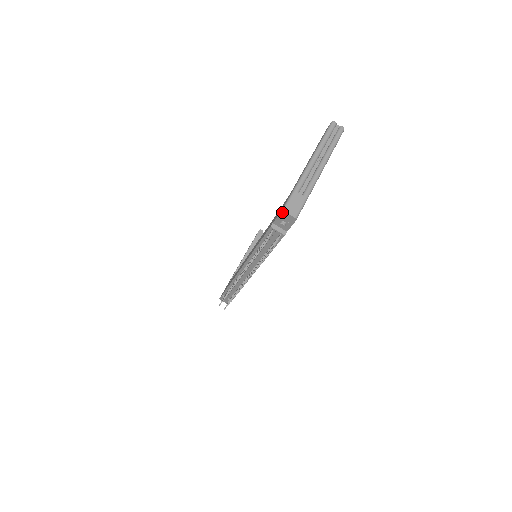
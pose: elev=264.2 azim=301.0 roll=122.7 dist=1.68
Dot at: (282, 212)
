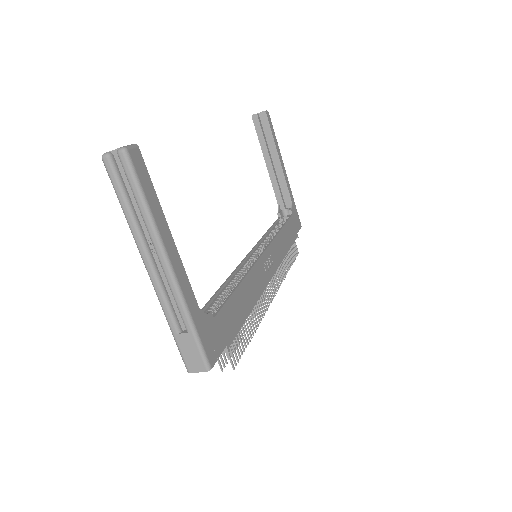
Dot at: (190, 371)
